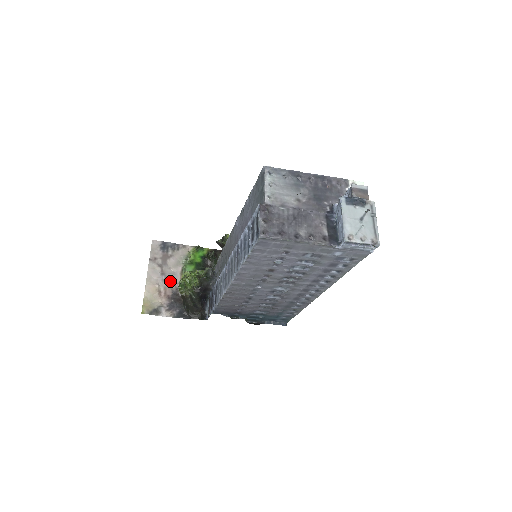
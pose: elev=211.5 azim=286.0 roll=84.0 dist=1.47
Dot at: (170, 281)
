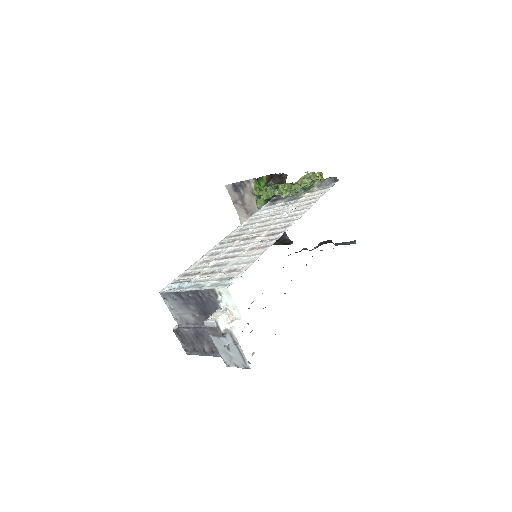
Dot at: occluded
